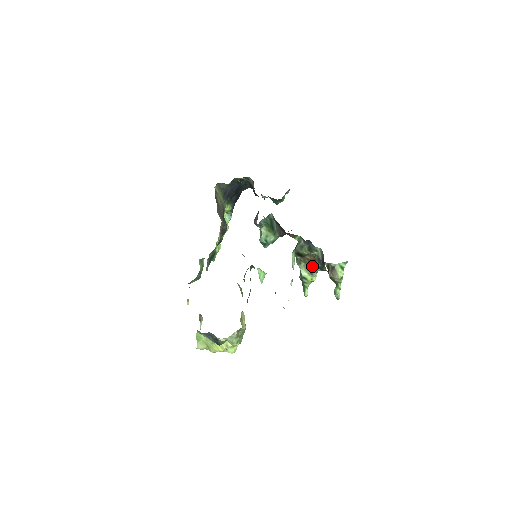
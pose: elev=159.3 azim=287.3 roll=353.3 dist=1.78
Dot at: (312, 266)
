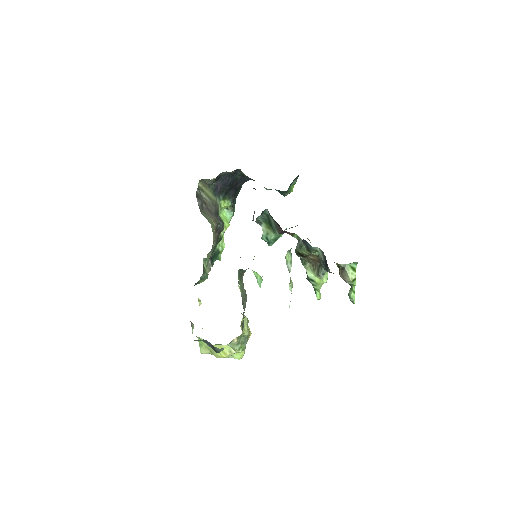
Dot at: (318, 267)
